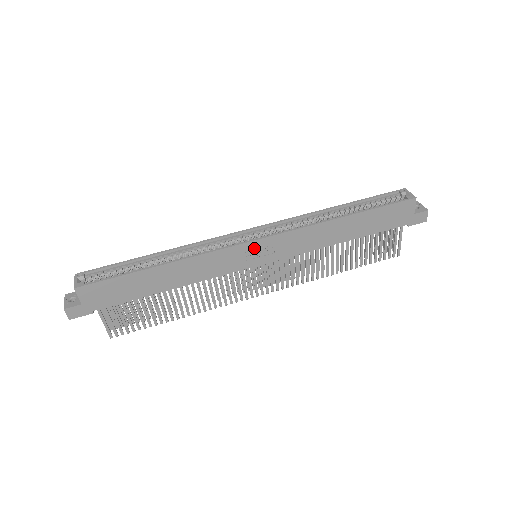
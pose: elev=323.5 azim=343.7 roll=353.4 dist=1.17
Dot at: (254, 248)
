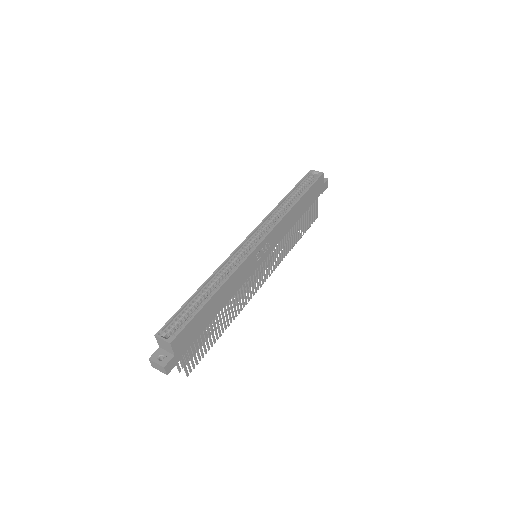
Dot at: (260, 249)
